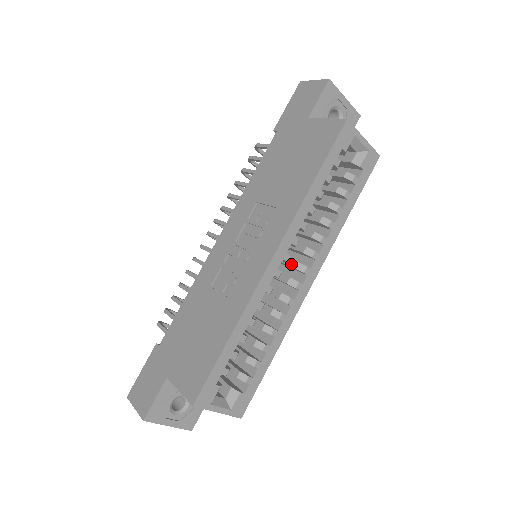
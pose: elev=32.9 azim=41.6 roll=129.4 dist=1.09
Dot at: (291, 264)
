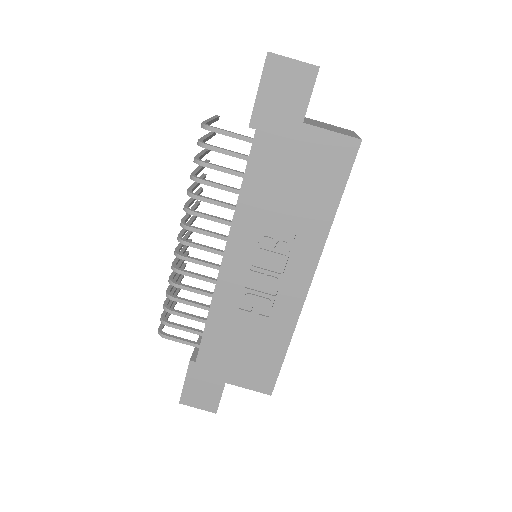
Dot at: occluded
